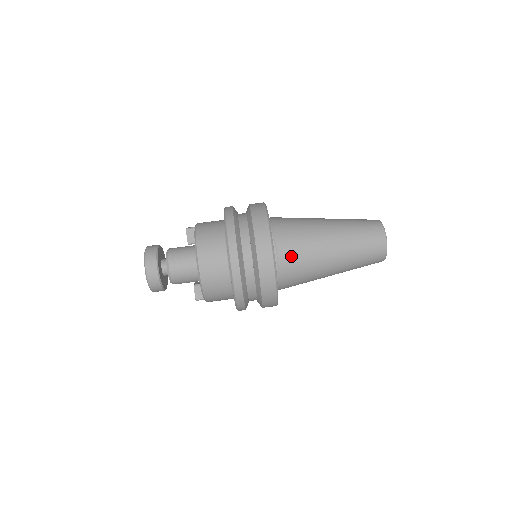
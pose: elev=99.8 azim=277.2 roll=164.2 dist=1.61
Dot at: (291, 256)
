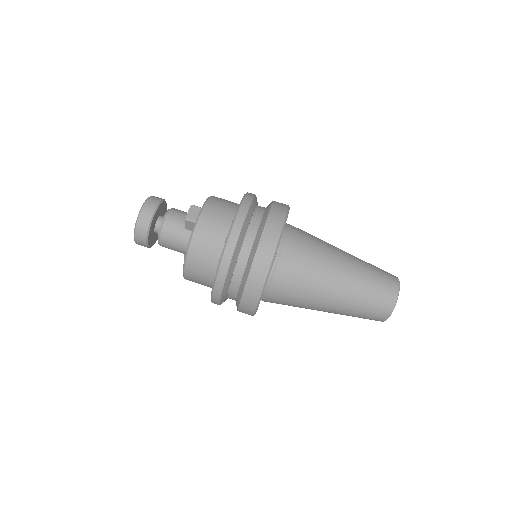
Dot at: (280, 300)
